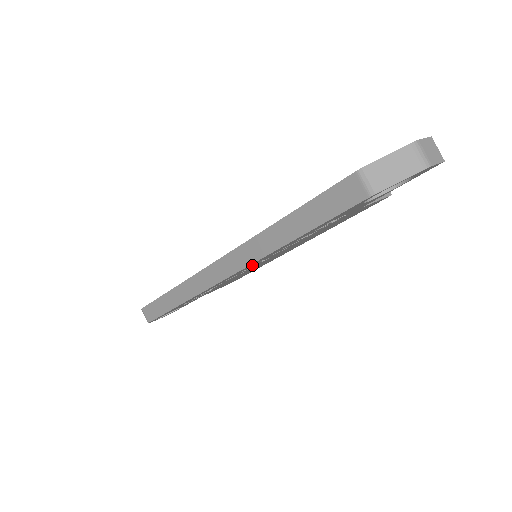
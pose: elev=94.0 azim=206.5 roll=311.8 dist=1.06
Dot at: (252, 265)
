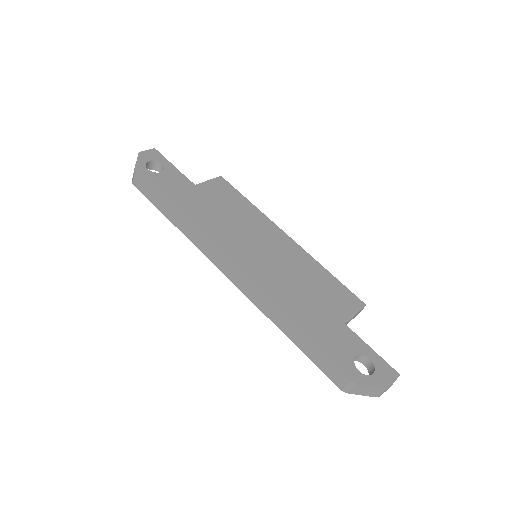
Dot at: occluded
